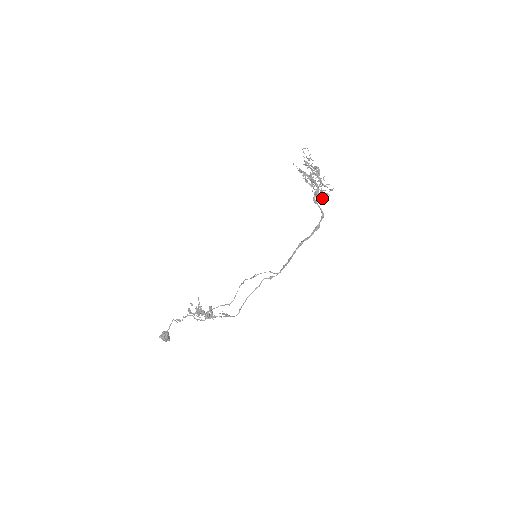
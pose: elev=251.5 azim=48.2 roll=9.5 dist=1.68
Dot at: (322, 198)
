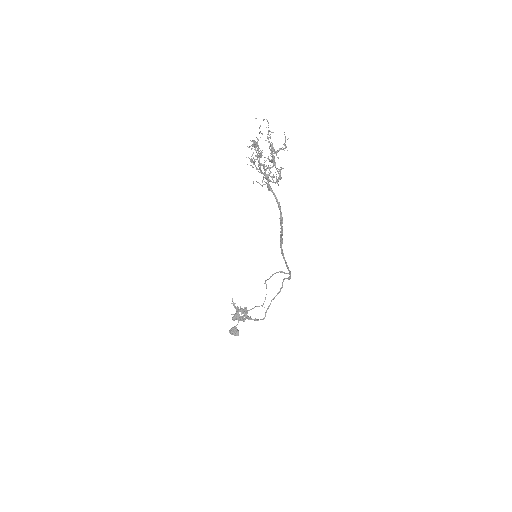
Dot at: (276, 182)
